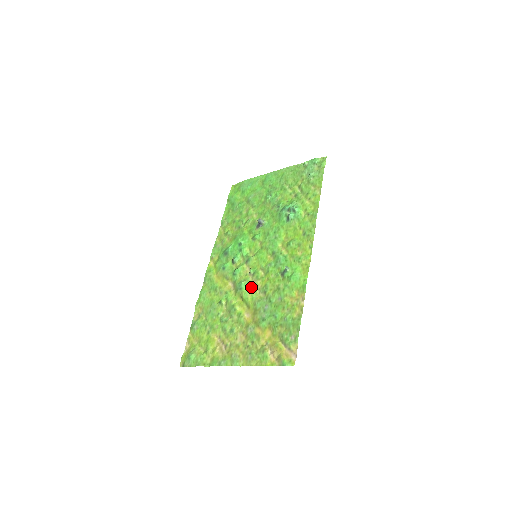
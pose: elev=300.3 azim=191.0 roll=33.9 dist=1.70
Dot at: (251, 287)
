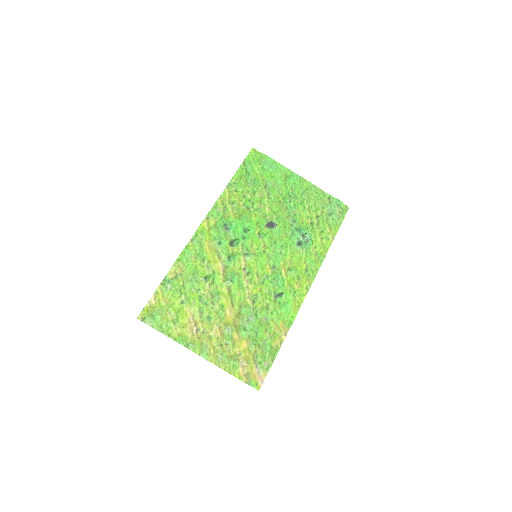
Dot at: (242, 286)
